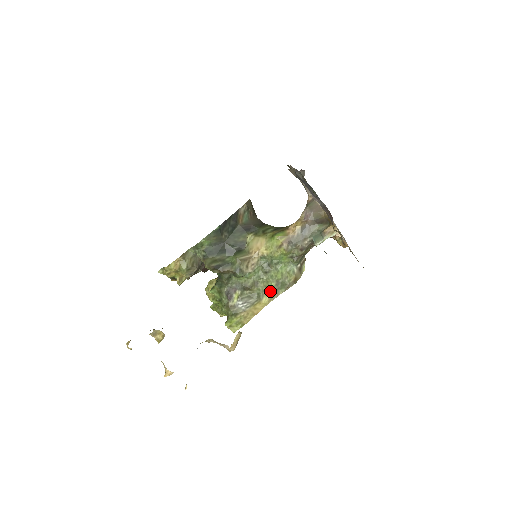
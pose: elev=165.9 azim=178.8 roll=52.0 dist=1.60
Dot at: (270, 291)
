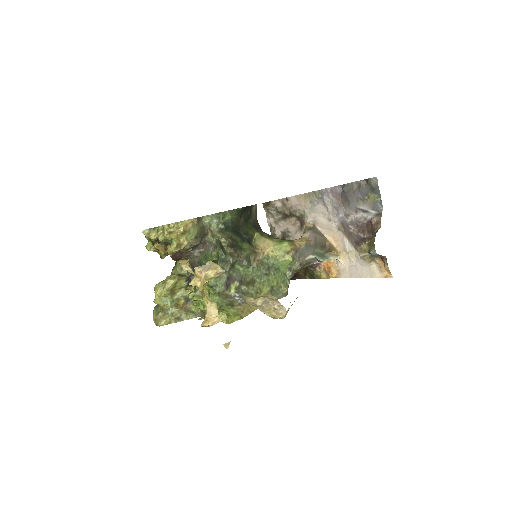
Dot at: occluded
